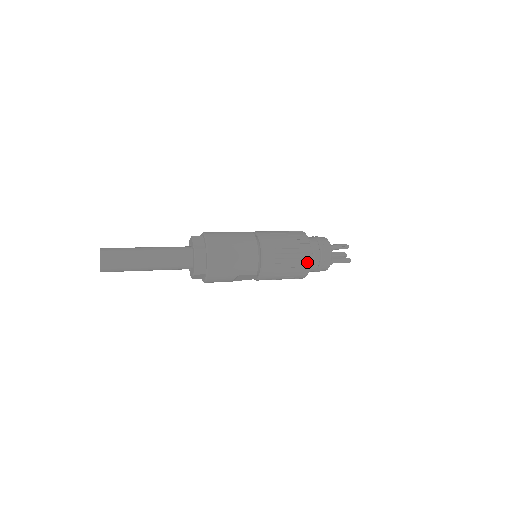
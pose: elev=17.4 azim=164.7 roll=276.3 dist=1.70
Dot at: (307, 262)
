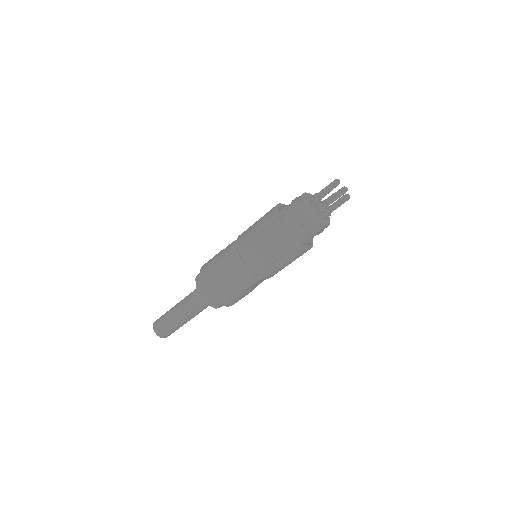
Dot at: (291, 243)
